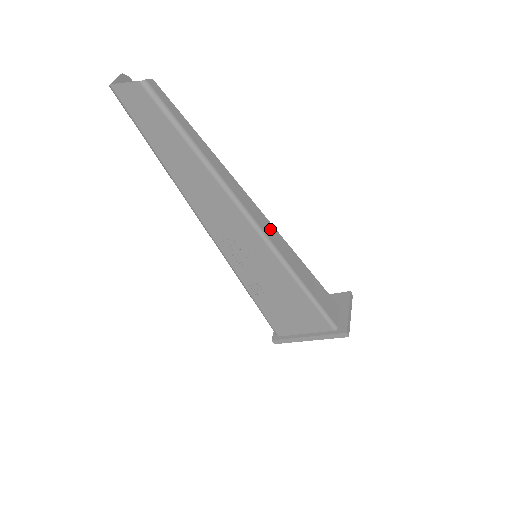
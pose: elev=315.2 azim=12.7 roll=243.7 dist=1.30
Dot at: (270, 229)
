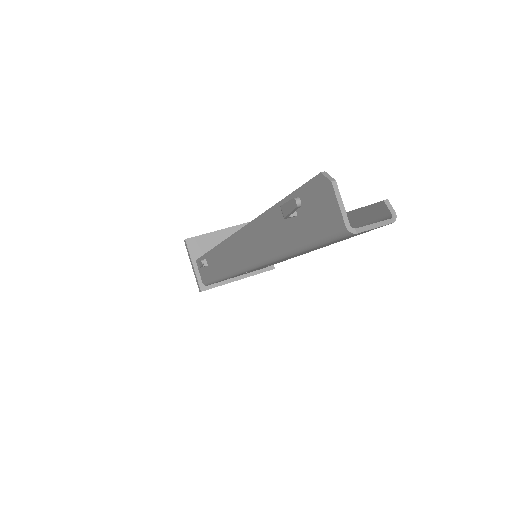
Dot at: occluded
